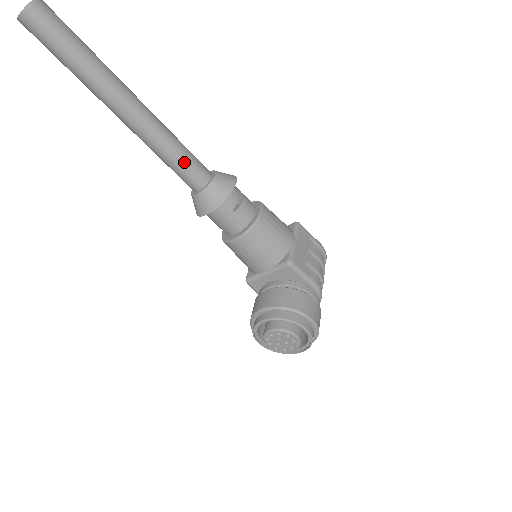
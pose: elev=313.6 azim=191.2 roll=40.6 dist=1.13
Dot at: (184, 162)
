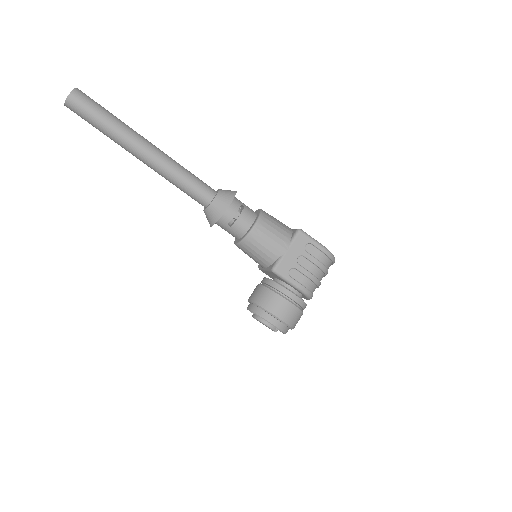
Dot at: (188, 190)
